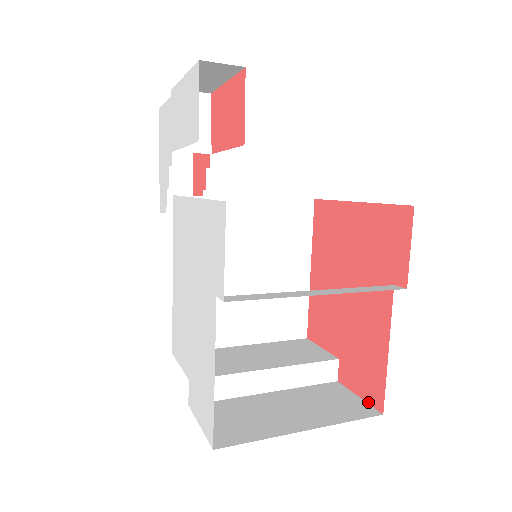
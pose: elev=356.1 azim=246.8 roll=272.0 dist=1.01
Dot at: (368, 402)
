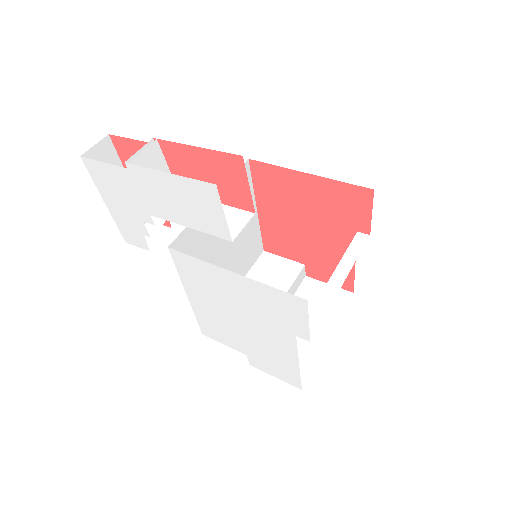
Dot at: occluded
